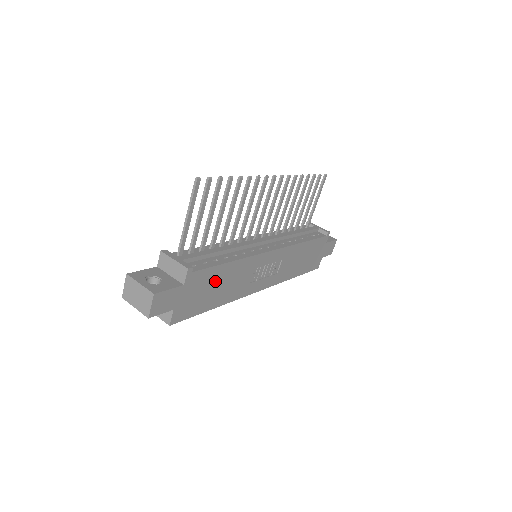
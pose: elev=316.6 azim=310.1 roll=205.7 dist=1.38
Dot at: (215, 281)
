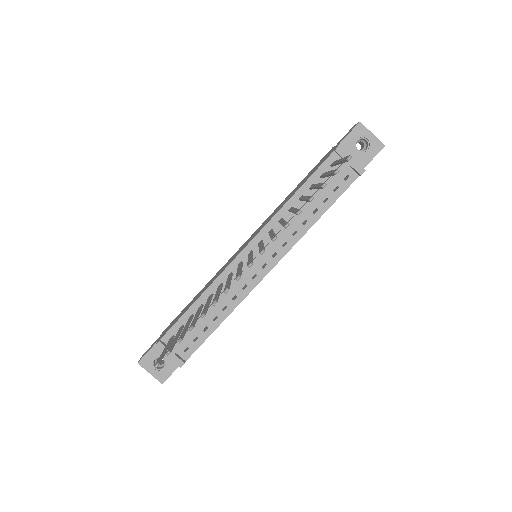
Dot at: occluded
